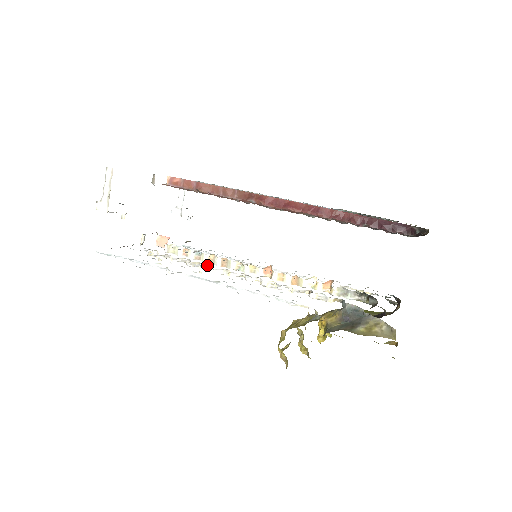
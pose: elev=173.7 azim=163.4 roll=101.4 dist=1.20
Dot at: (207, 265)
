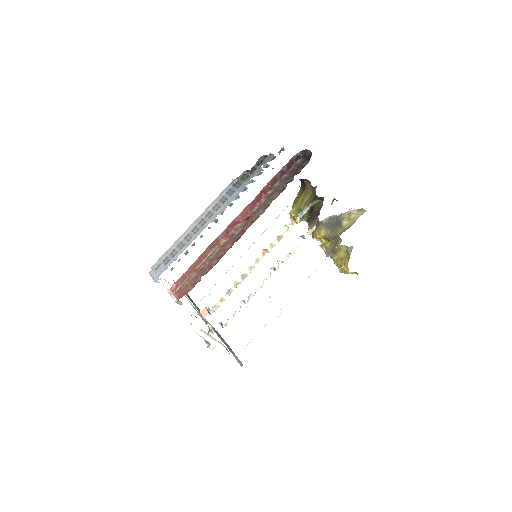
Dot at: occluded
